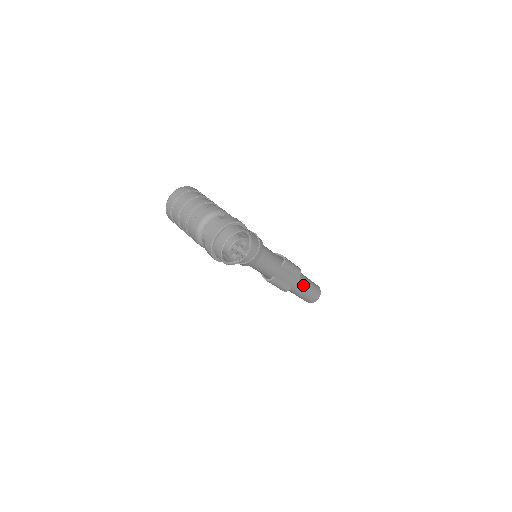
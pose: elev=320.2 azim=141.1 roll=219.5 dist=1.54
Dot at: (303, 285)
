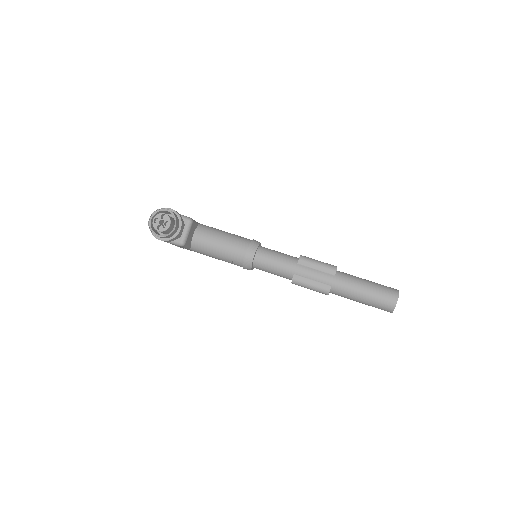
Dot at: (350, 283)
